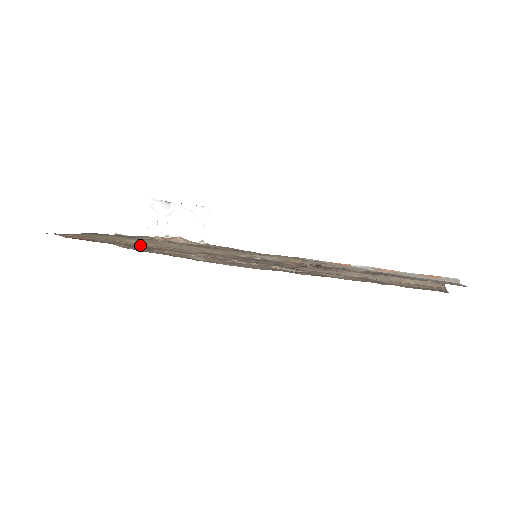
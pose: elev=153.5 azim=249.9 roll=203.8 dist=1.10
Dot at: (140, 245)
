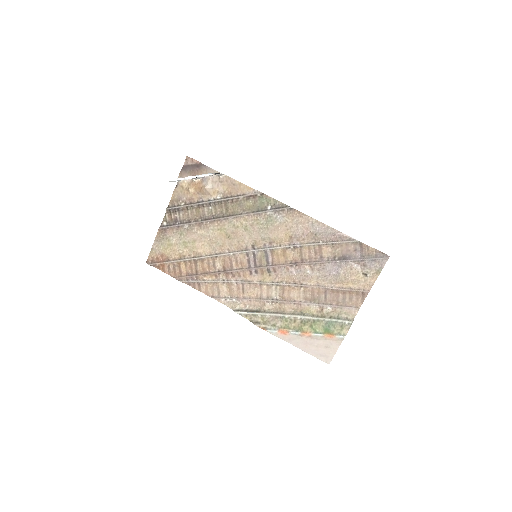
Dot at: (191, 261)
